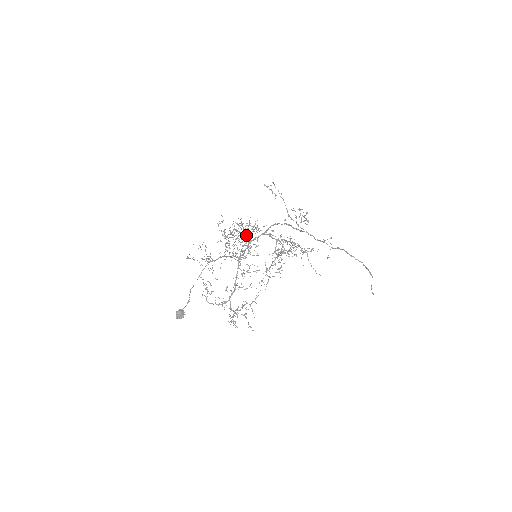
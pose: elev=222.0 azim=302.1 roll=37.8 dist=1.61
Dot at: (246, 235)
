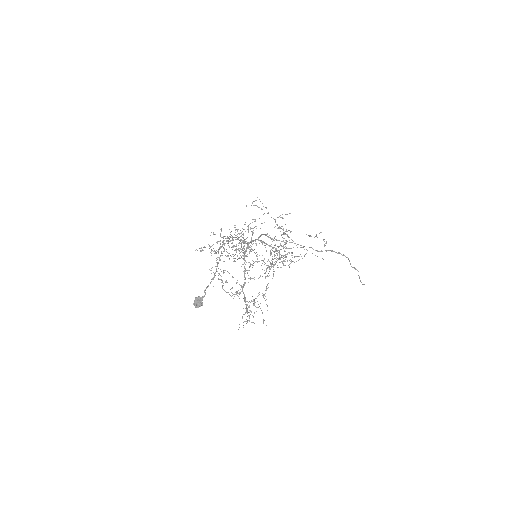
Dot at: (242, 240)
